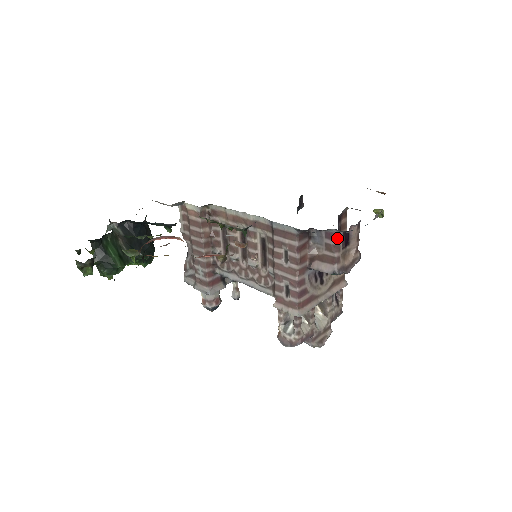
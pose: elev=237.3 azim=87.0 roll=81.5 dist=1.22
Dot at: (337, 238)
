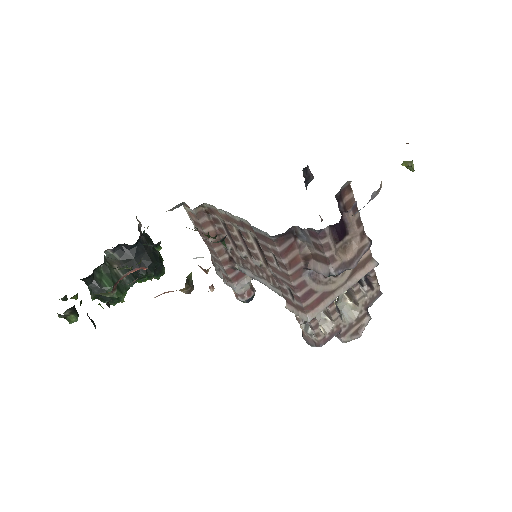
Dot at: (321, 237)
